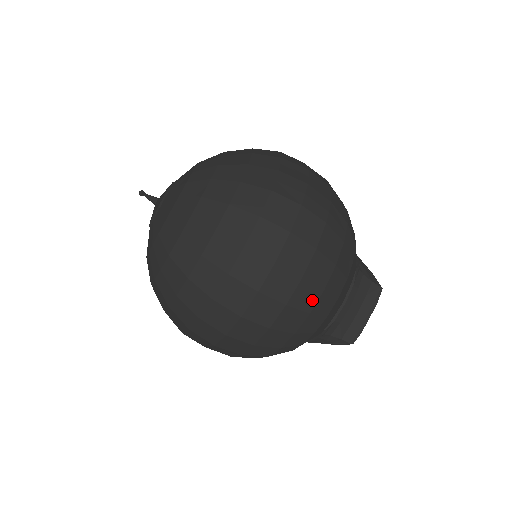
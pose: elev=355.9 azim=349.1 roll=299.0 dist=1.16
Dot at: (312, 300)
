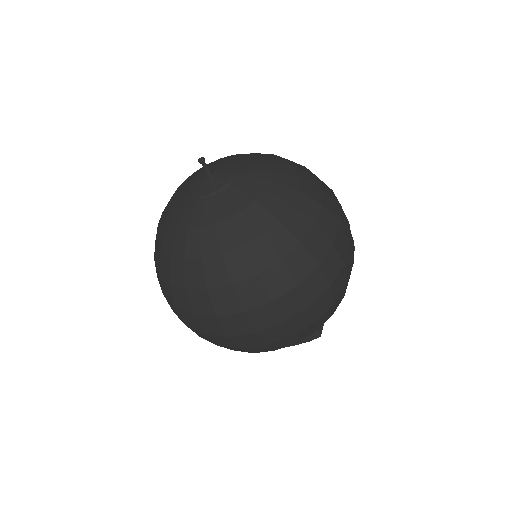
Dot at: (261, 351)
